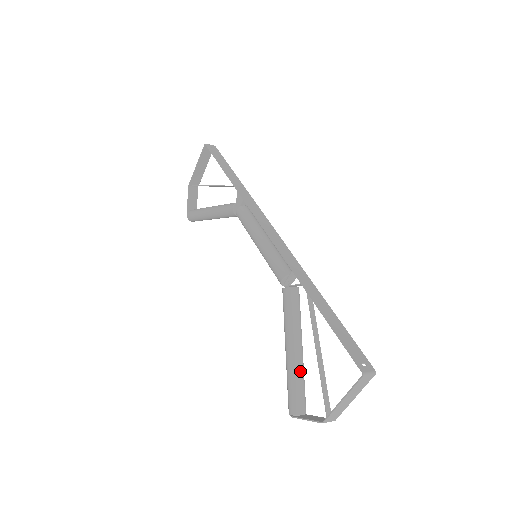
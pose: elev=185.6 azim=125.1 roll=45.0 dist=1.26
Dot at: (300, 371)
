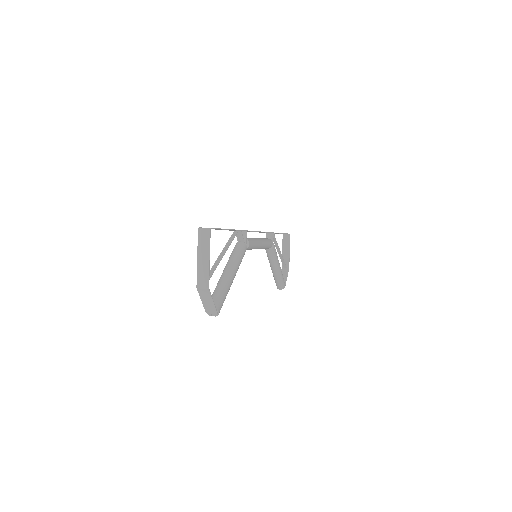
Dot at: (221, 283)
